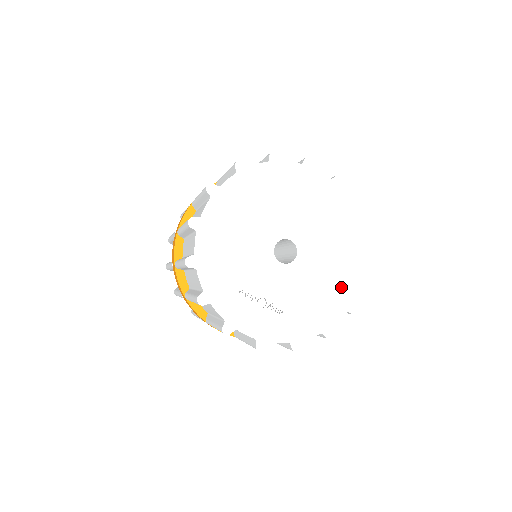
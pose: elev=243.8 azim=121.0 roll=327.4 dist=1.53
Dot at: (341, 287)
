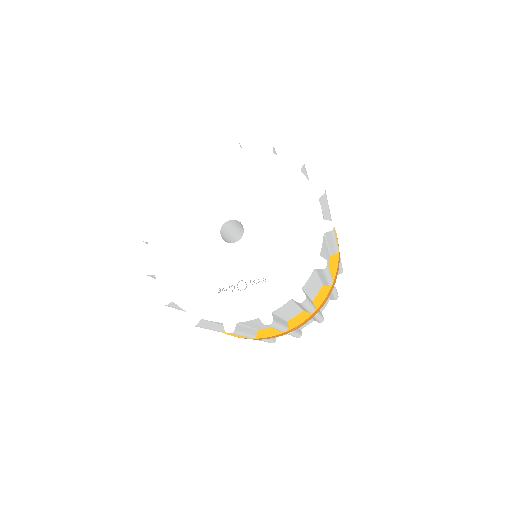
Dot at: (301, 219)
